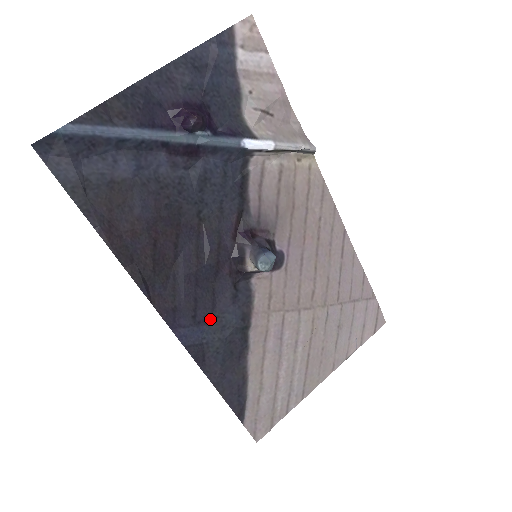
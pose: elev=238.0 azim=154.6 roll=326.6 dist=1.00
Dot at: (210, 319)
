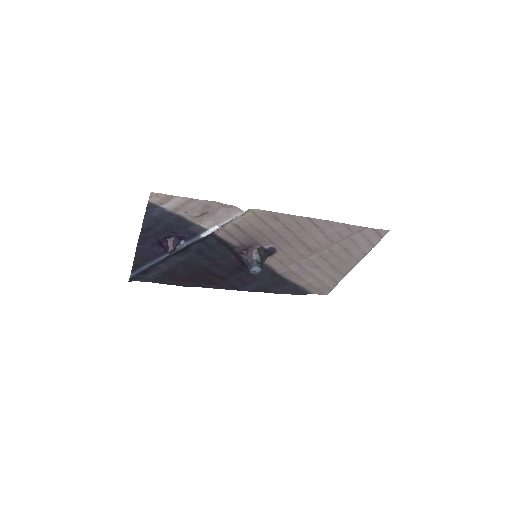
Dot at: (254, 280)
